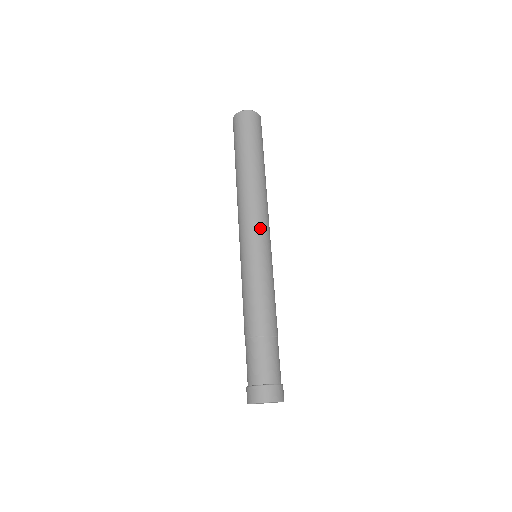
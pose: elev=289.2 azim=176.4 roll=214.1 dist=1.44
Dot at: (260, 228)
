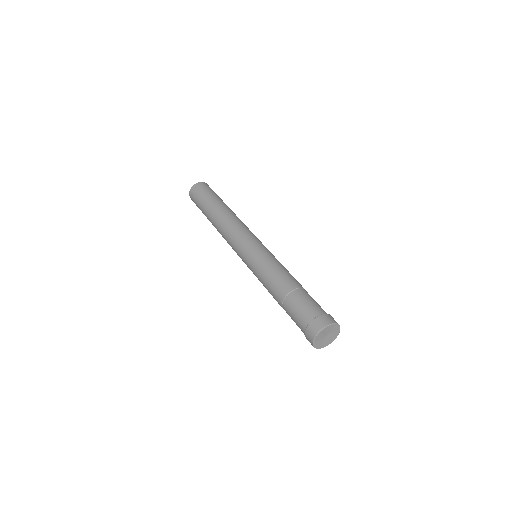
Dot at: occluded
